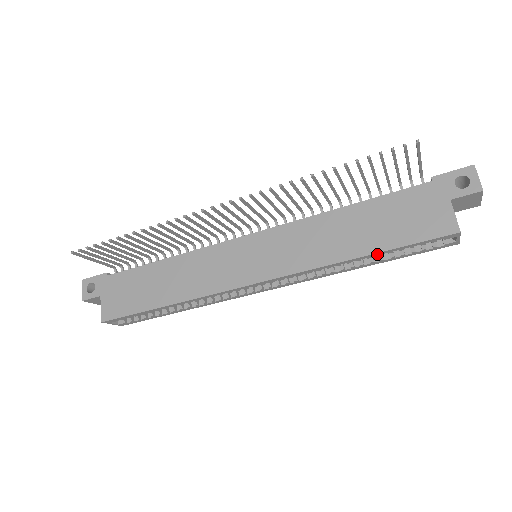
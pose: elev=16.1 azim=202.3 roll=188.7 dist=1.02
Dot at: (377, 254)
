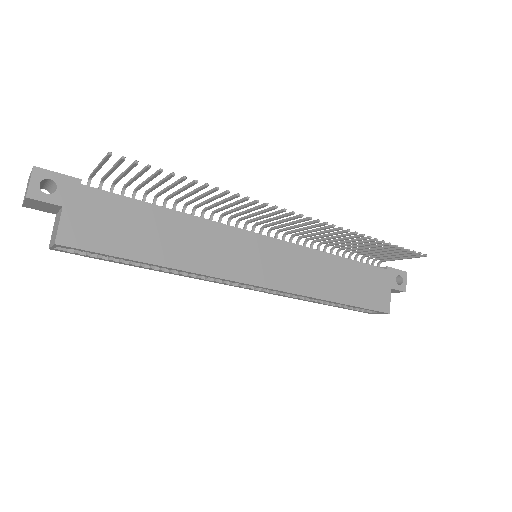
Dot at: (344, 304)
